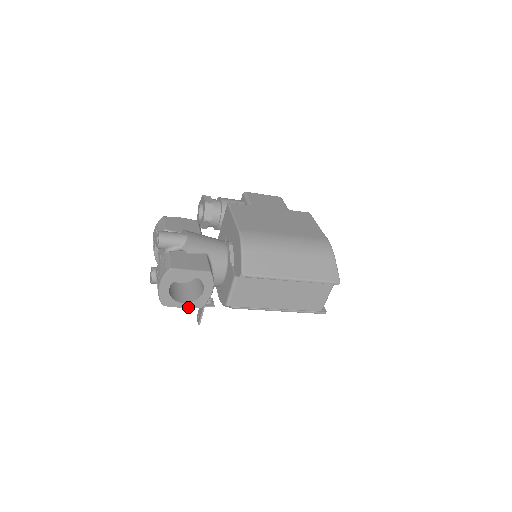
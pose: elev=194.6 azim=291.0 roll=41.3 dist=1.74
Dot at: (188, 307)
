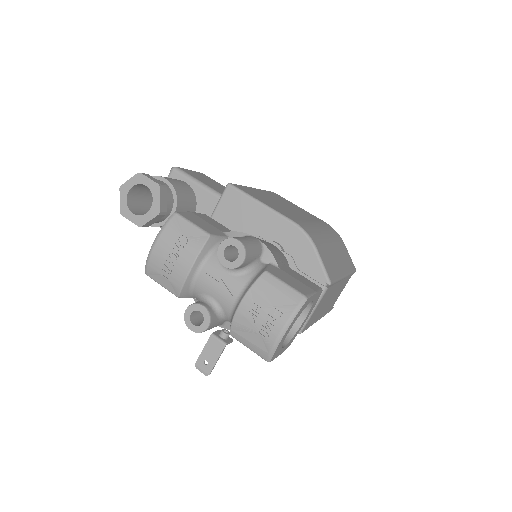
Dot at: (283, 351)
